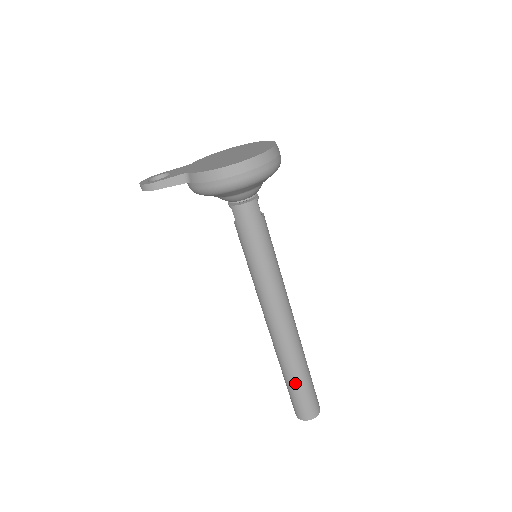
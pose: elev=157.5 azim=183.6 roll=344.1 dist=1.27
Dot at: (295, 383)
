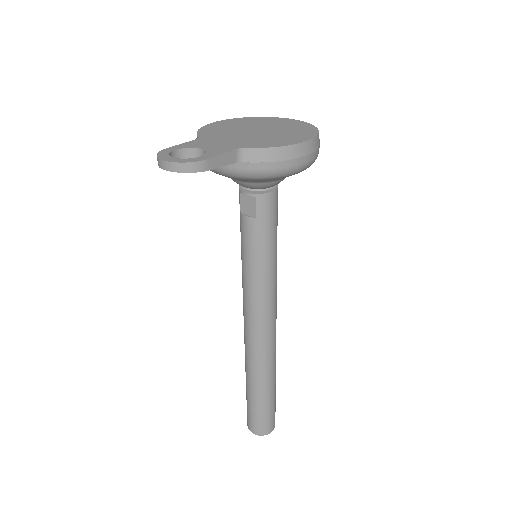
Dot at: (270, 395)
